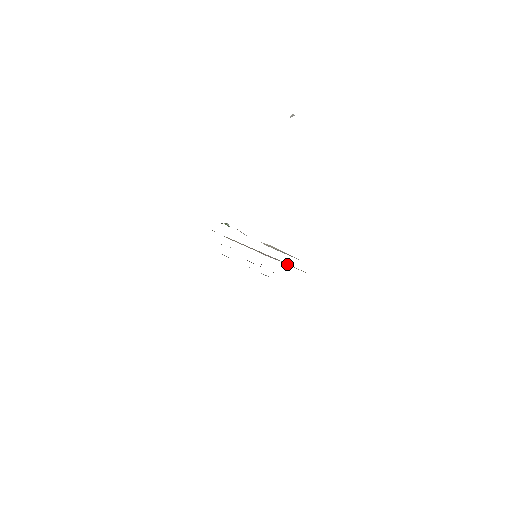
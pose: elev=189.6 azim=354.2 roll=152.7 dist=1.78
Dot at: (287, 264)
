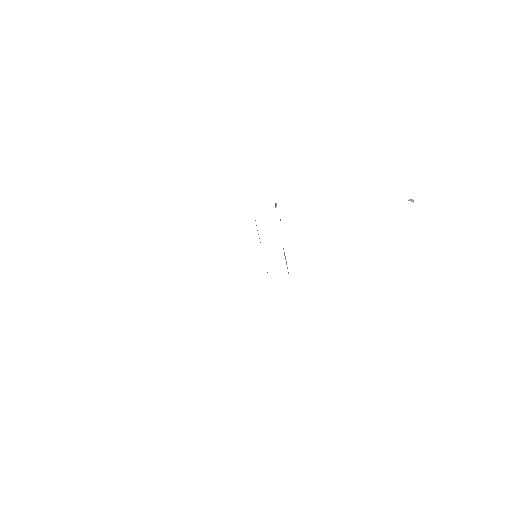
Dot at: occluded
